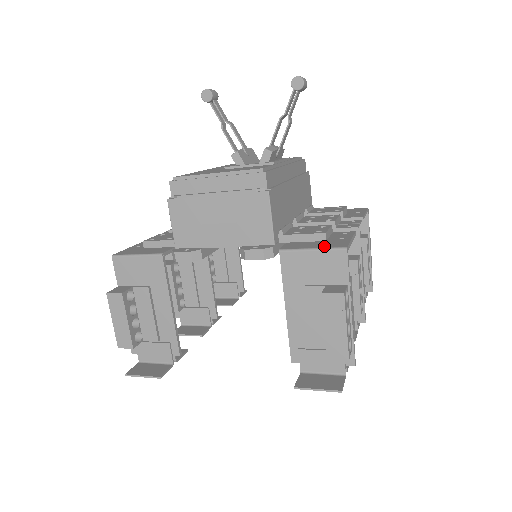
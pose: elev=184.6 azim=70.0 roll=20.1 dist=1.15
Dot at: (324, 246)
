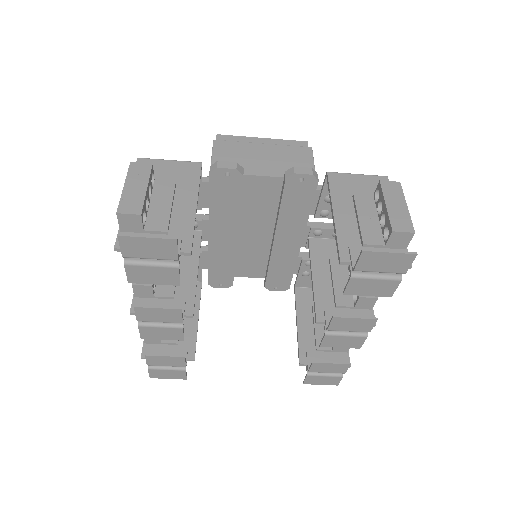
Dot at: occluded
